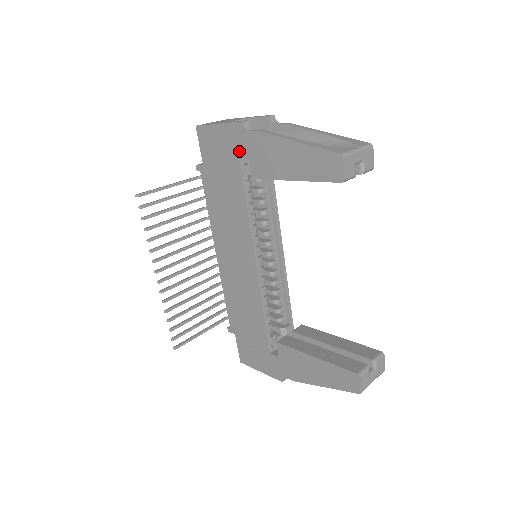
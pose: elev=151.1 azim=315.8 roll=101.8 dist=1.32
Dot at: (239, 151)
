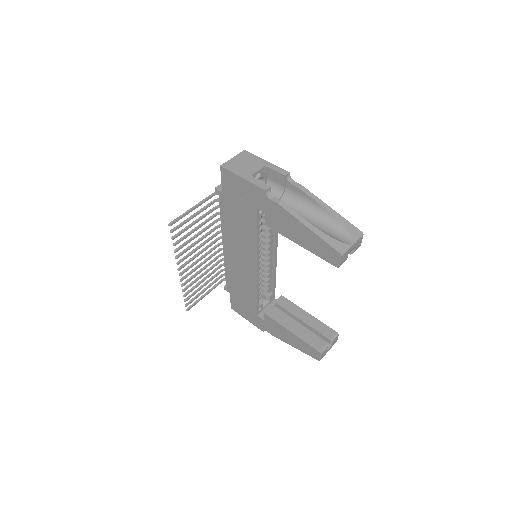
Dot at: (258, 204)
